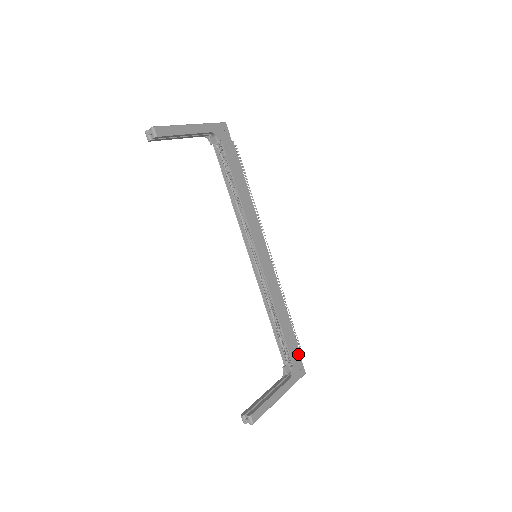
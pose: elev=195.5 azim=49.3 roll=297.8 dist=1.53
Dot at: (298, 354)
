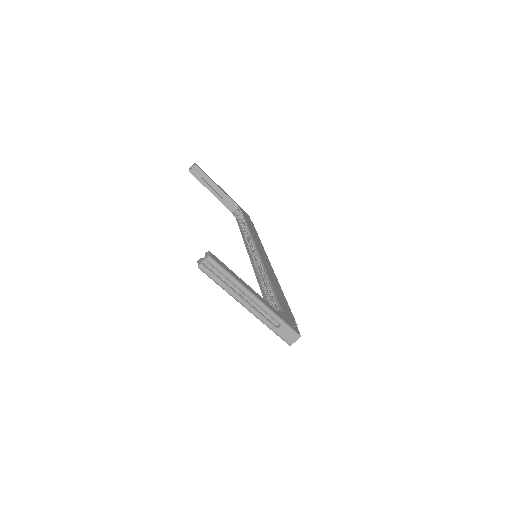
Dot at: (292, 318)
